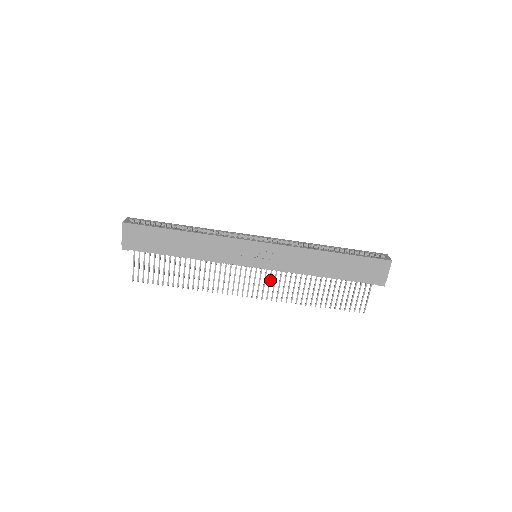
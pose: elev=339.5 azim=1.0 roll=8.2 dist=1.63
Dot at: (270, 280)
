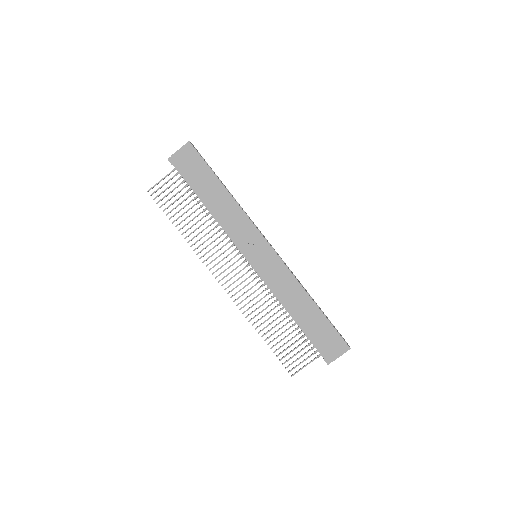
Dot at: (248, 284)
